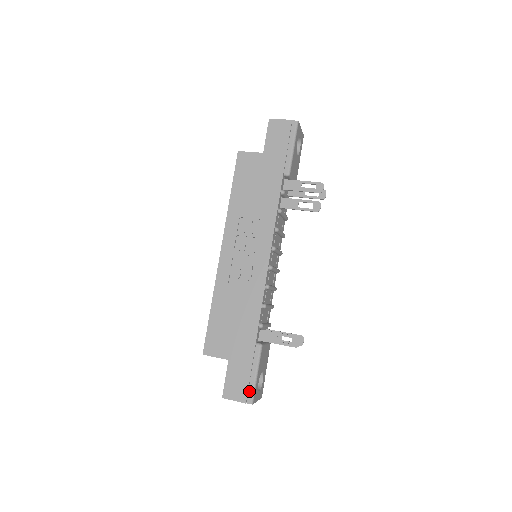
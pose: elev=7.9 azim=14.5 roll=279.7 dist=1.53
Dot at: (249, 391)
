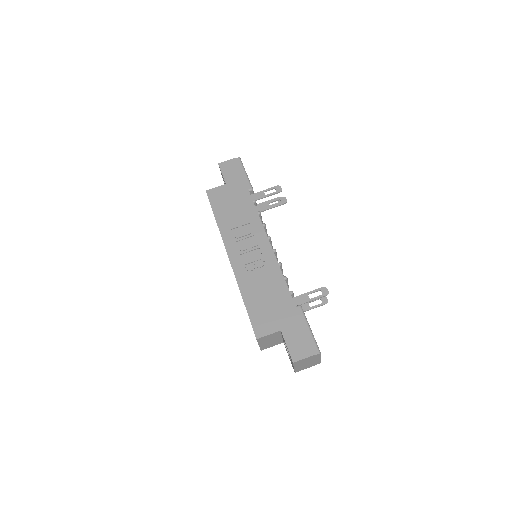
Dot at: (312, 344)
